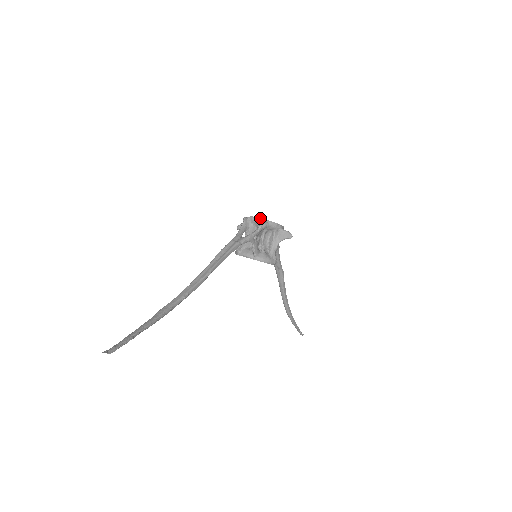
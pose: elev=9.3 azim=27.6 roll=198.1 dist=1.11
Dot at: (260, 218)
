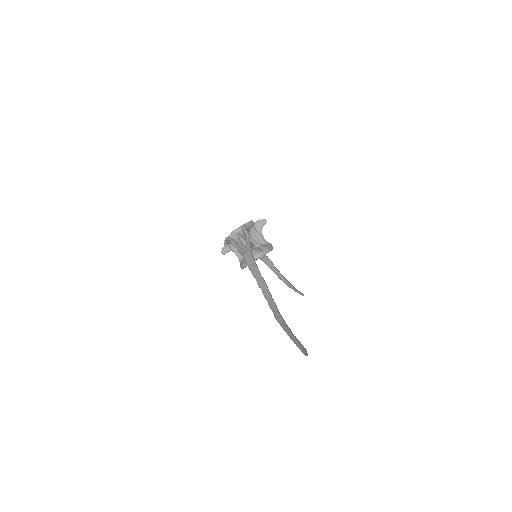
Dot at: (238, 228)
